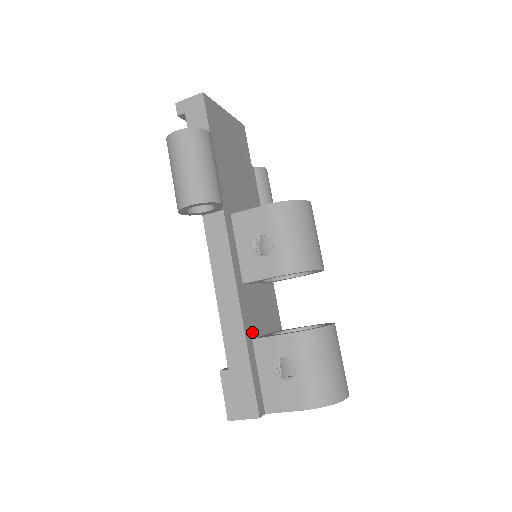
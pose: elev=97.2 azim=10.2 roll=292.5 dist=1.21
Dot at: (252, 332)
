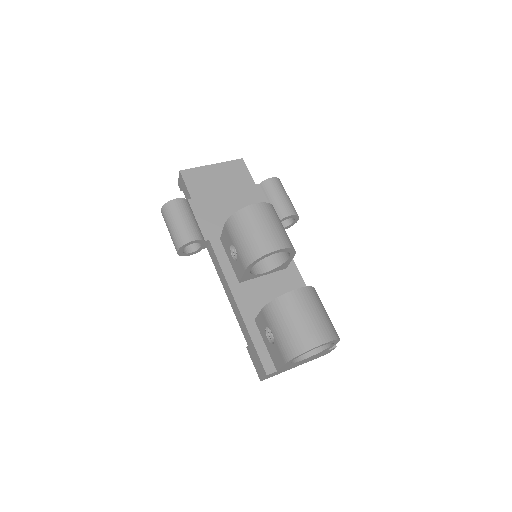
Dot at: (255, 315)
